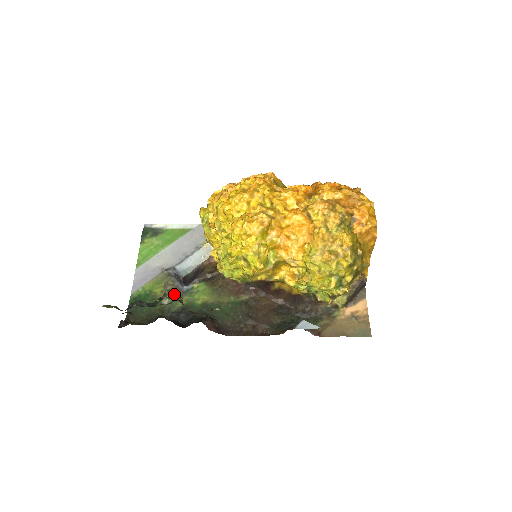
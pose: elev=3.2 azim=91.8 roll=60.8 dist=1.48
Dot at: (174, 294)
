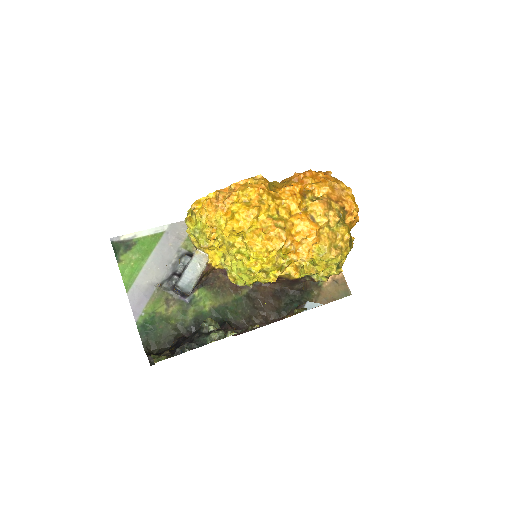
Dot at: (214, 325)
